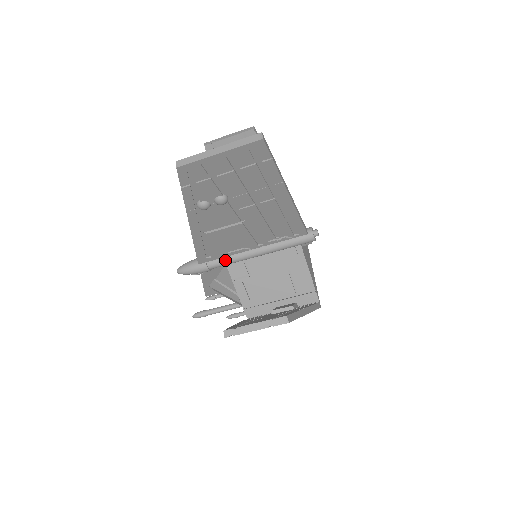
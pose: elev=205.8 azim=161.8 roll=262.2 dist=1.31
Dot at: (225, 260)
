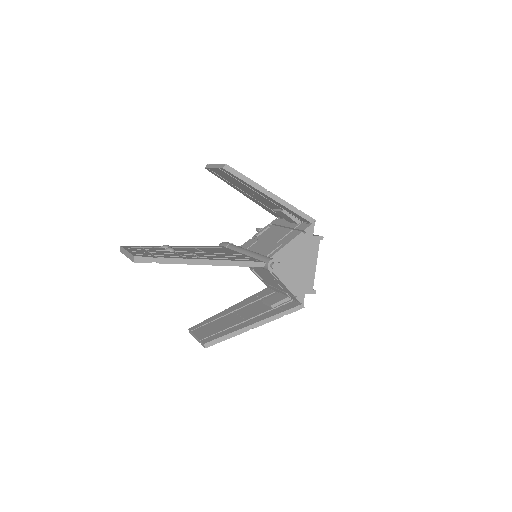
Dot at: occluded
